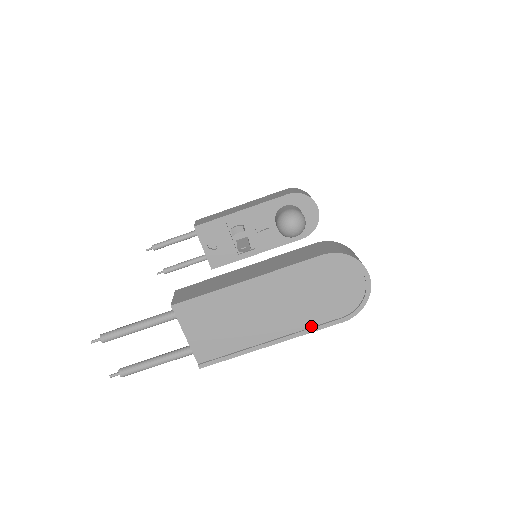
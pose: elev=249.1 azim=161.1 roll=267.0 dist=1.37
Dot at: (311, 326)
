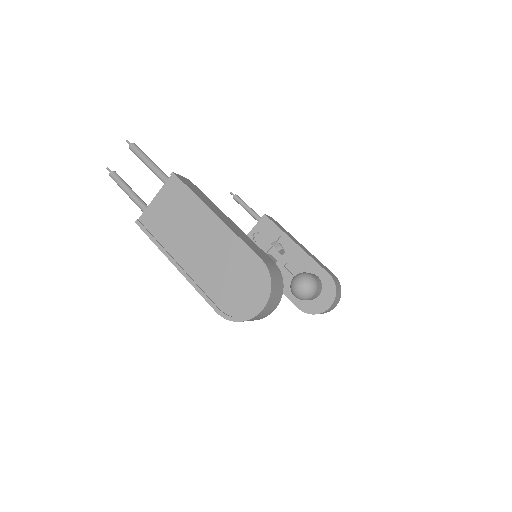
Dot at: (202, 288)
